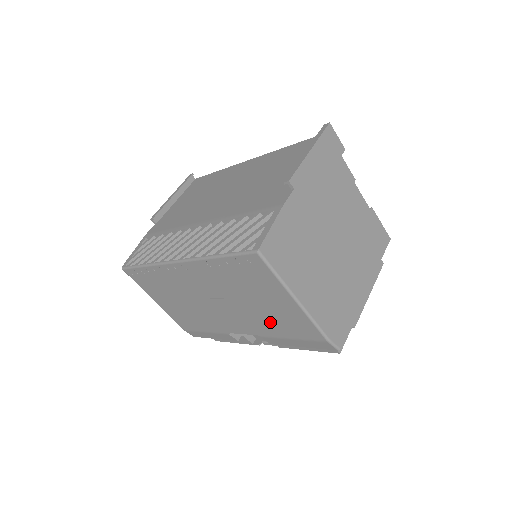
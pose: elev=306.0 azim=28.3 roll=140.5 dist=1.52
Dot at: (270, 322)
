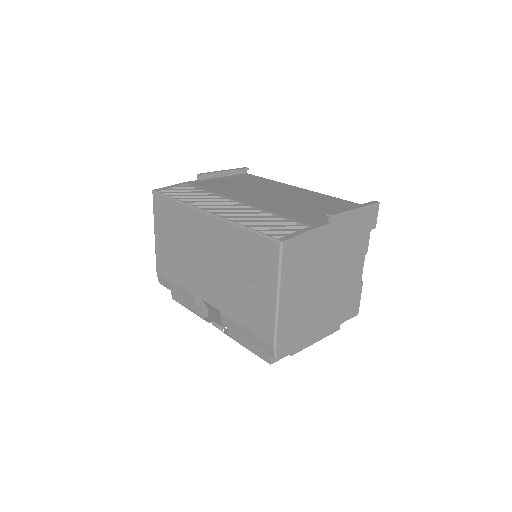
Dot at: (240, 304)
